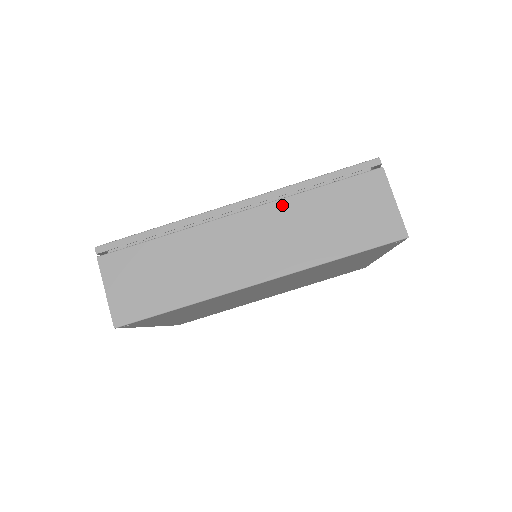
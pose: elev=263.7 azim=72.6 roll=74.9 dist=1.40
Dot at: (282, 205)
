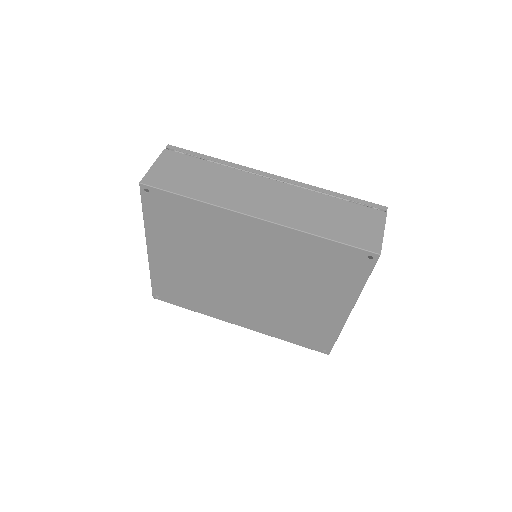
Dot at: (305, 192)
